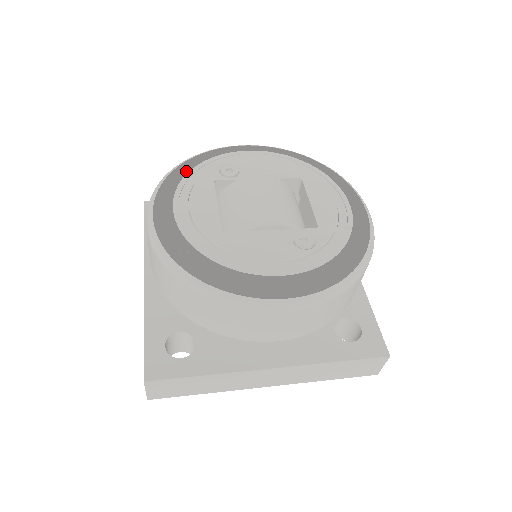
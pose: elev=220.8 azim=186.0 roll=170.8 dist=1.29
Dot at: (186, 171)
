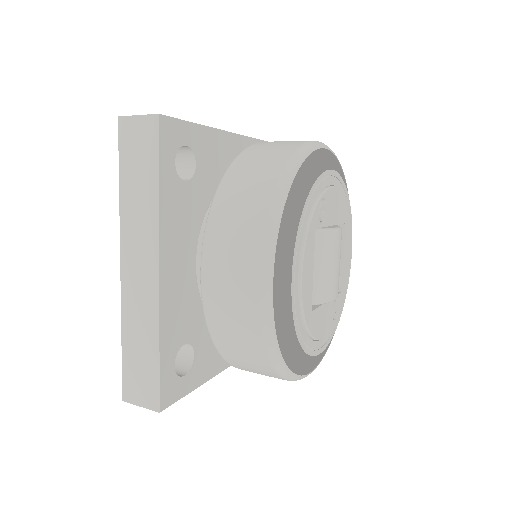
Dot at: (272, 162)
